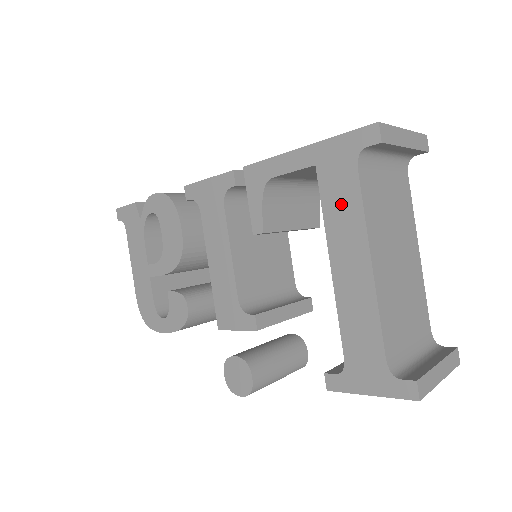
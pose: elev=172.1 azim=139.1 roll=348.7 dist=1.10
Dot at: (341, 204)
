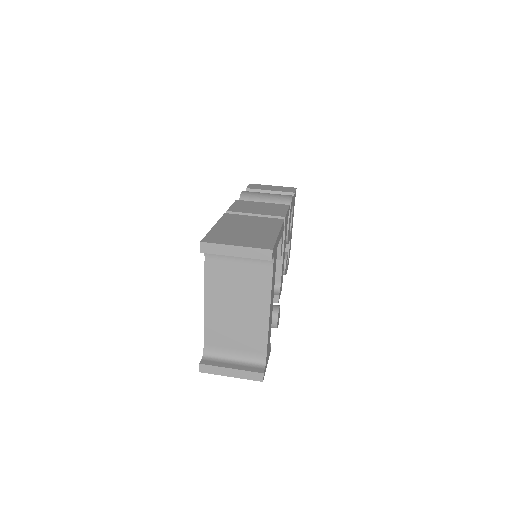
Dot at: occluded
